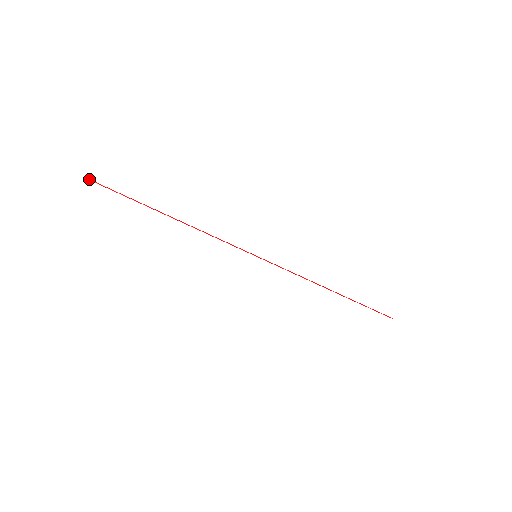
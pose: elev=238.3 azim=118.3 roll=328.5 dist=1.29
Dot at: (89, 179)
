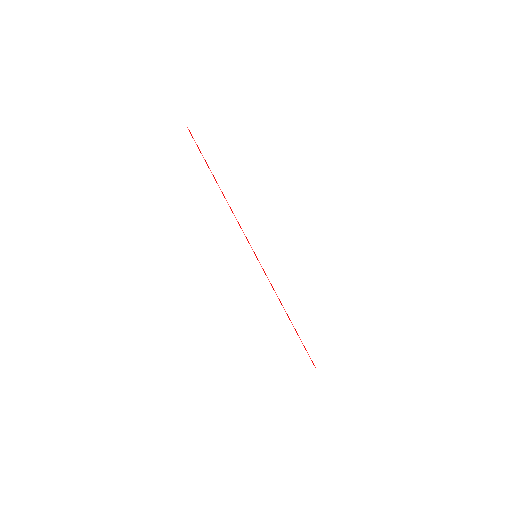
Dot at: occluded
